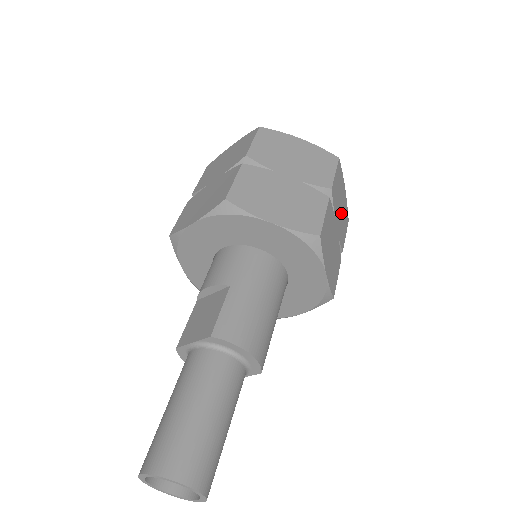
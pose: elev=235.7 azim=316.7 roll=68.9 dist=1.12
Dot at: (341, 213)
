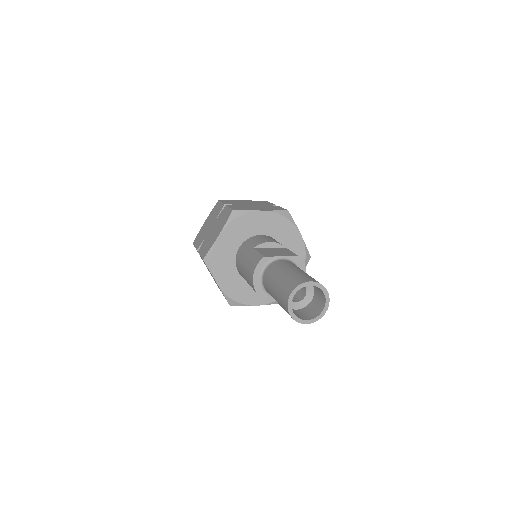
Dot at: occluded
